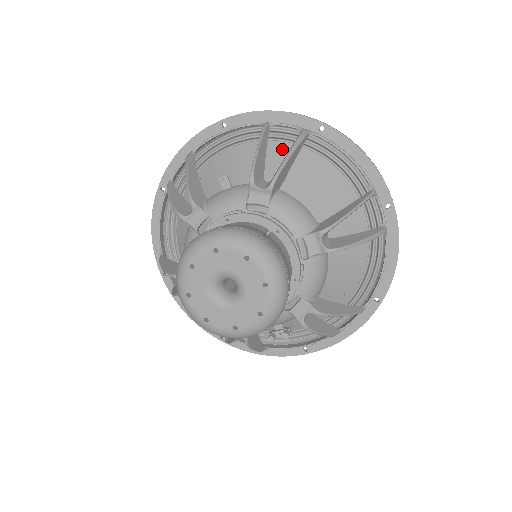
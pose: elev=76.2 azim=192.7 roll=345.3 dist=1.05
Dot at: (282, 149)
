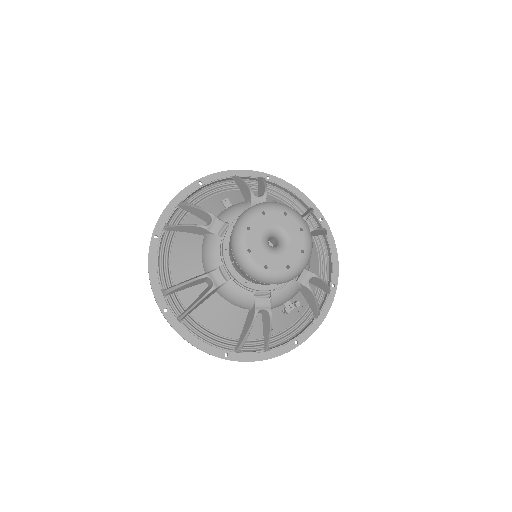
Dot at: occluded
